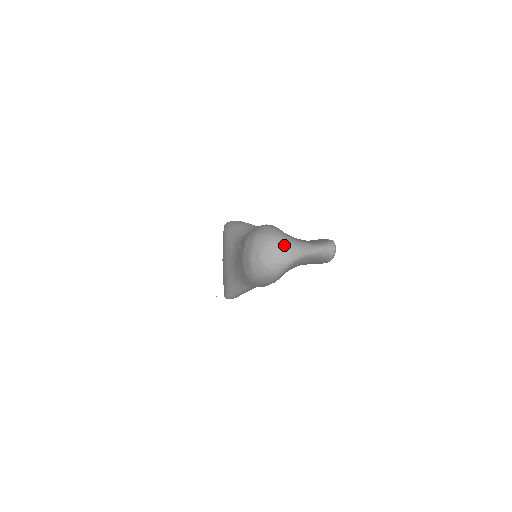
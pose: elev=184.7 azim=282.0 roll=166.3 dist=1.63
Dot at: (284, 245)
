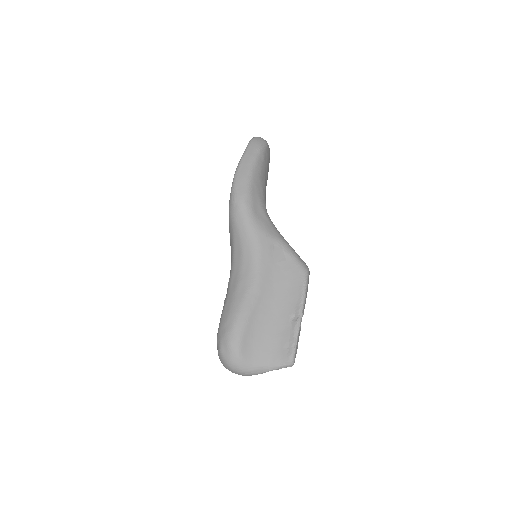
Dot at: (240, 373)
